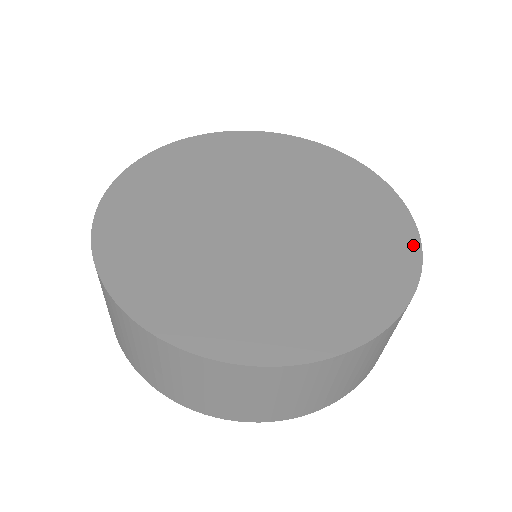
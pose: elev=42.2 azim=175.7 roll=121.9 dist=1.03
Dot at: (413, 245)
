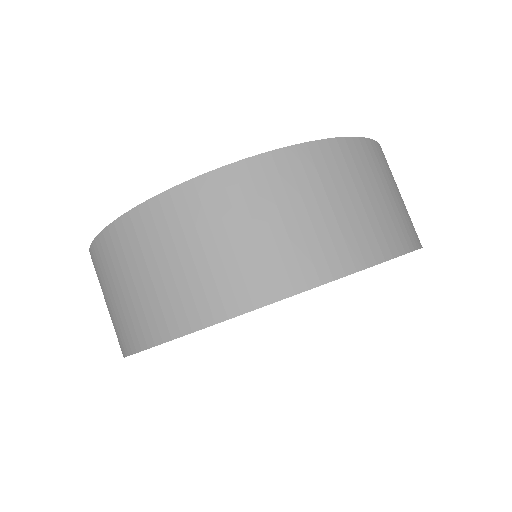
Dot at: occluded
